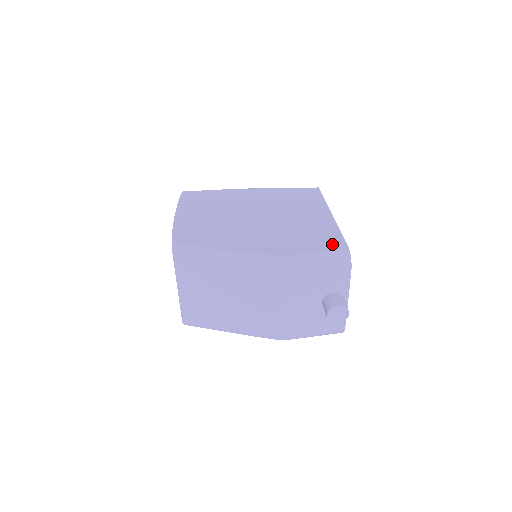
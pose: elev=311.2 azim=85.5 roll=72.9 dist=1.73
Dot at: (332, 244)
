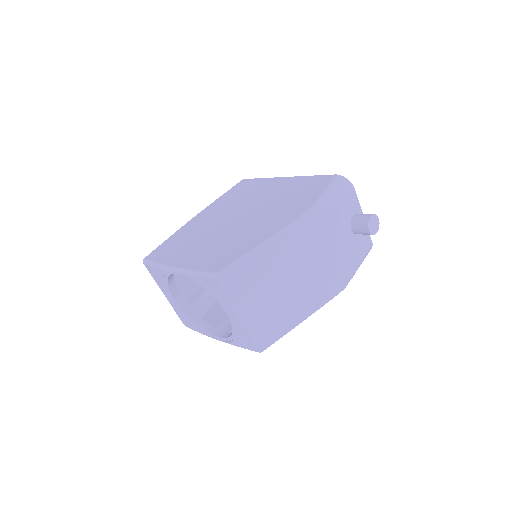
Dot at: (324, 182)
